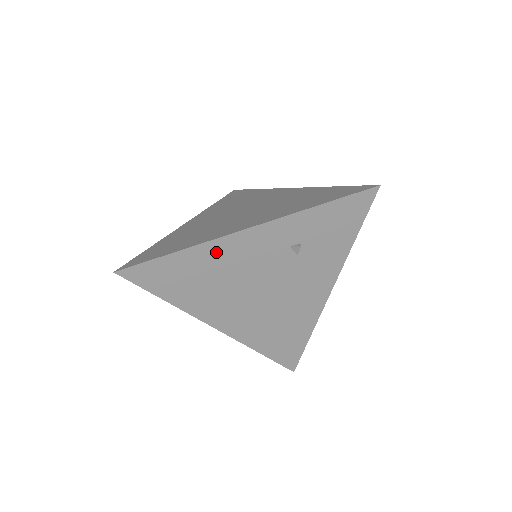
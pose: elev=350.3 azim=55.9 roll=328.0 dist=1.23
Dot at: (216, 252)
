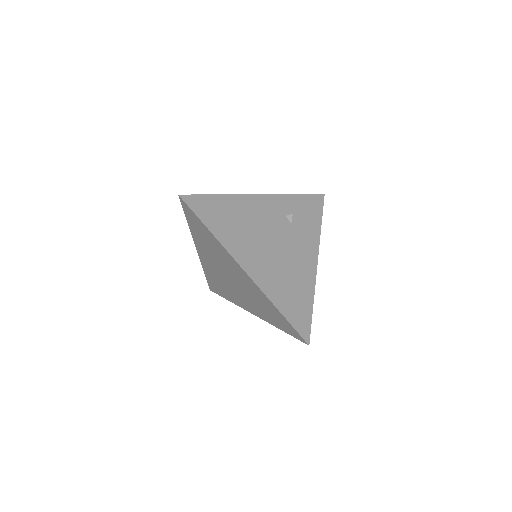
Dot at: (243, 204)
